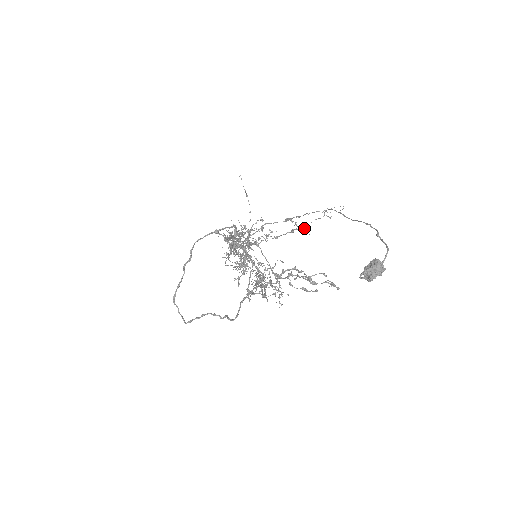
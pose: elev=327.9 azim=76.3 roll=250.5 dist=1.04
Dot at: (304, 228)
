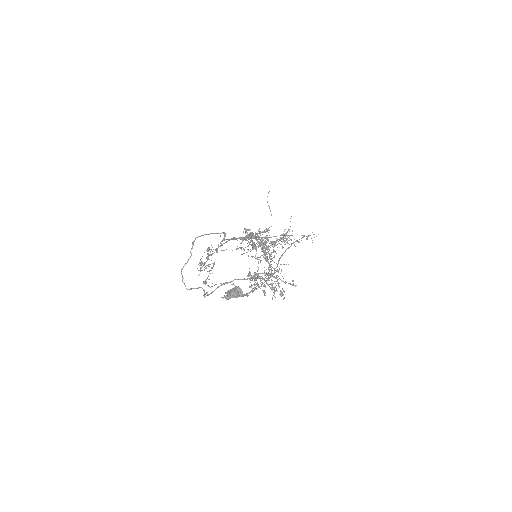
Dot at: occluded
